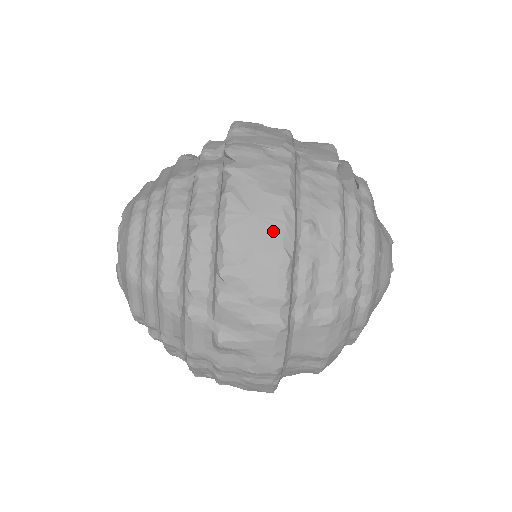
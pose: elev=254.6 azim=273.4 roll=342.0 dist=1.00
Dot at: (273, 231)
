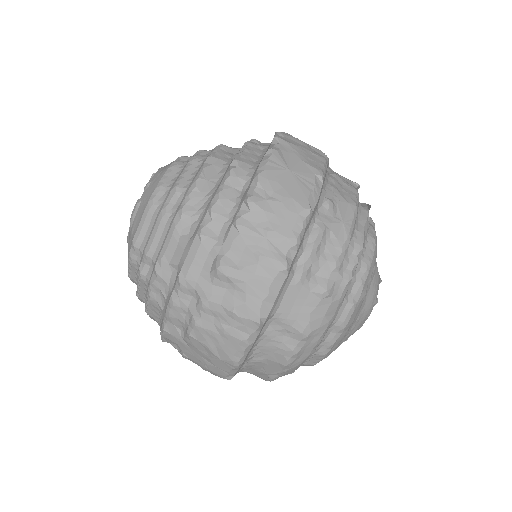
Dot at: (303, 187)
